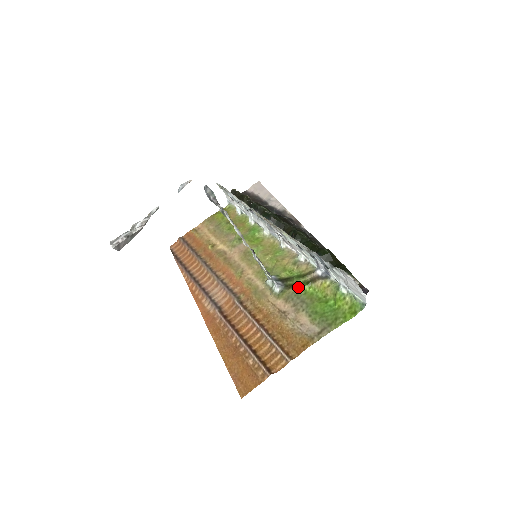
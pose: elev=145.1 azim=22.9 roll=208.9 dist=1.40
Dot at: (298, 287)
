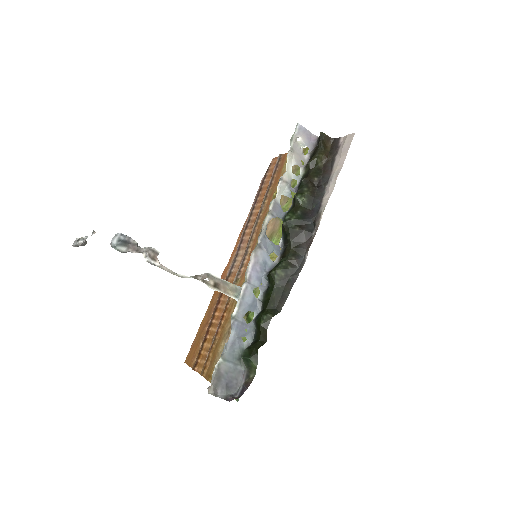
Dot at: (247, 322)
